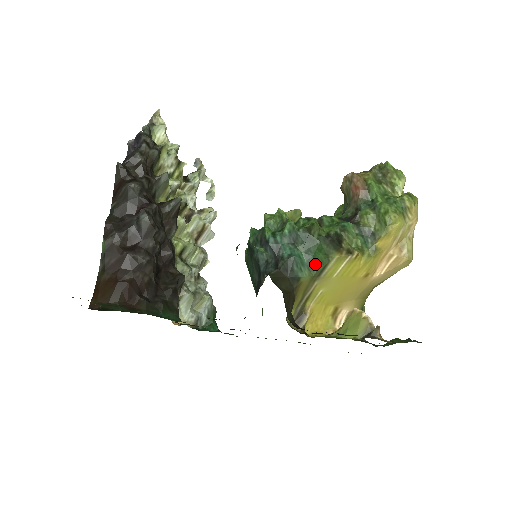
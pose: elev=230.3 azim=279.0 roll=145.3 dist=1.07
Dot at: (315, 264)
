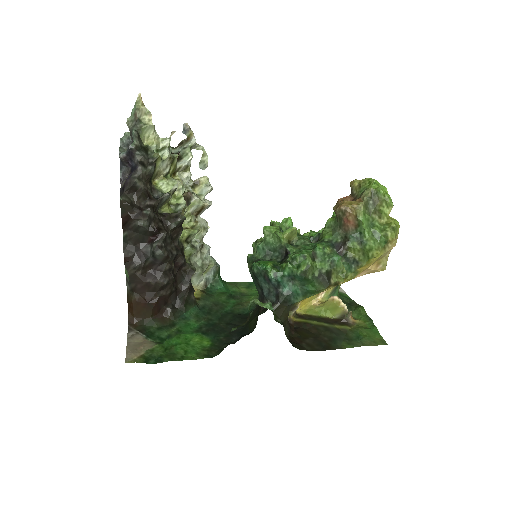
Dot at: (308, 293)
